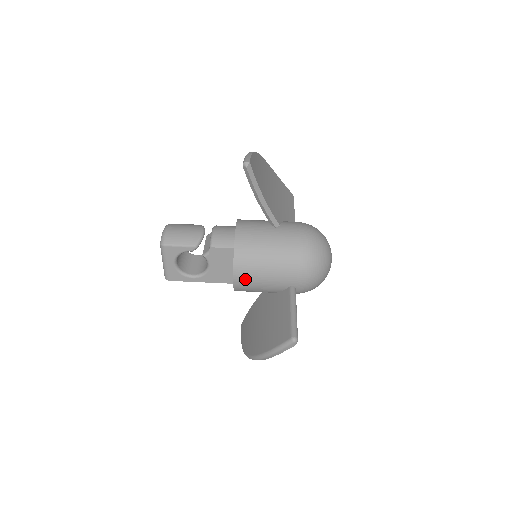
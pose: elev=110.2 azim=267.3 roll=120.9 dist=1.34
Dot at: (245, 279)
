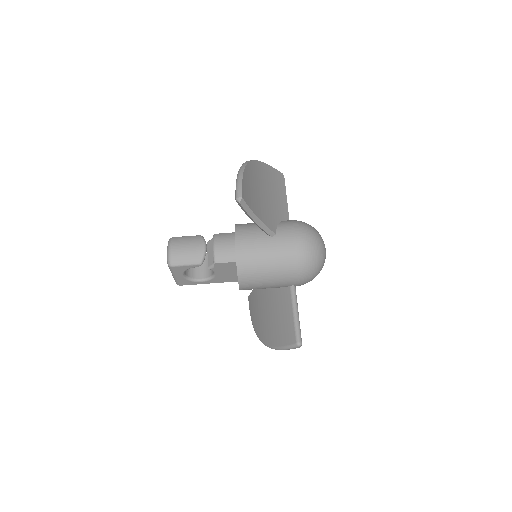
Dot at: (250, 286)
